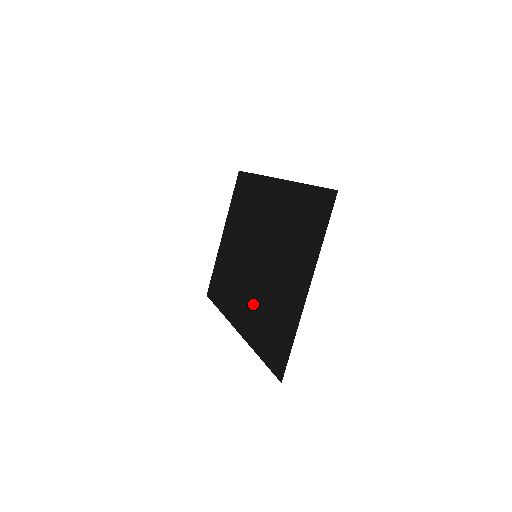
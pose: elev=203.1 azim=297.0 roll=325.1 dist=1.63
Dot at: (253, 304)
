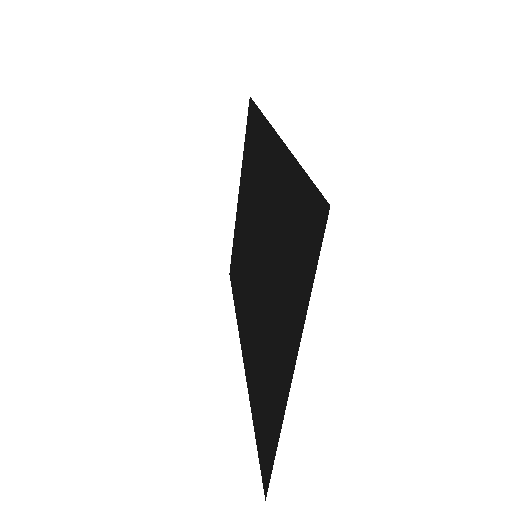
Dot at: (252, 333)
